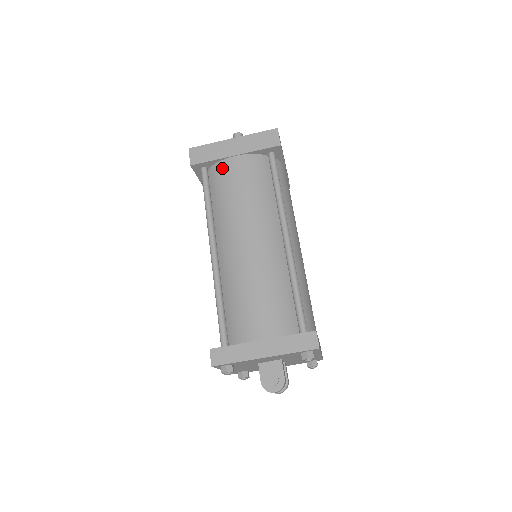
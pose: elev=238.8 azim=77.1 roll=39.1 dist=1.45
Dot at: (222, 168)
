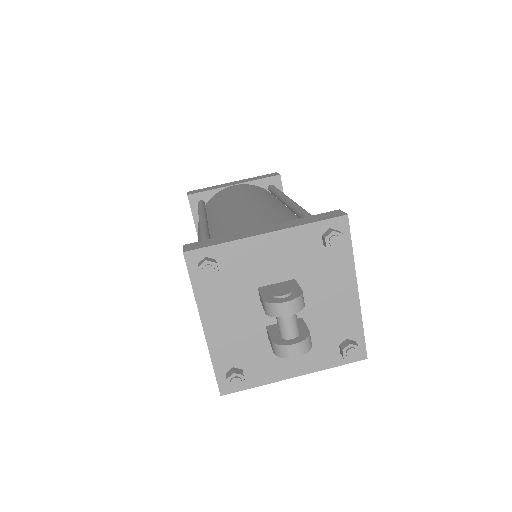
Dot at: (220, 192)
